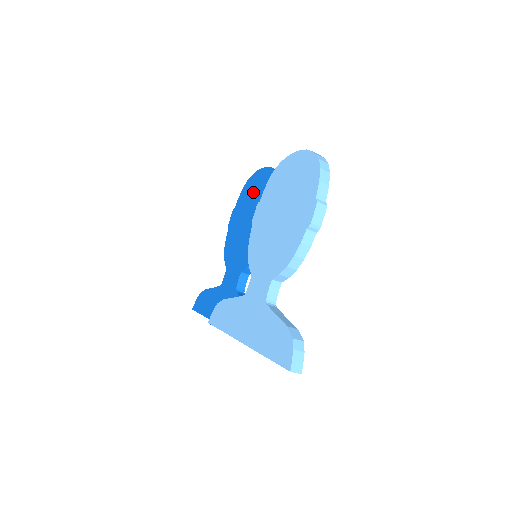
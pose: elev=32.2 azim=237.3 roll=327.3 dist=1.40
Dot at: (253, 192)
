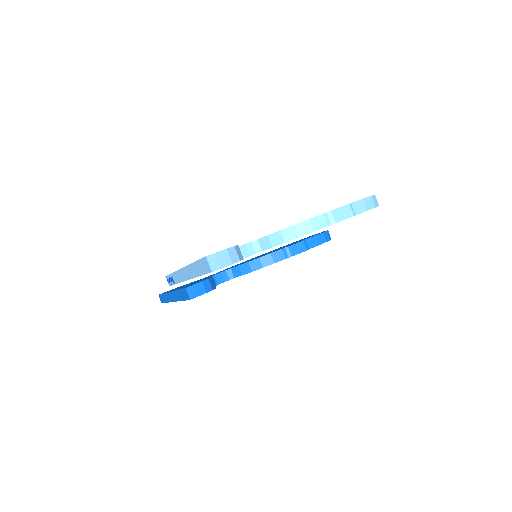
Dot at: occluded
